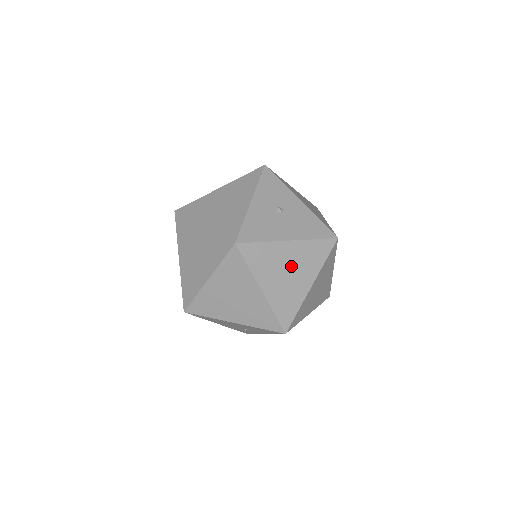
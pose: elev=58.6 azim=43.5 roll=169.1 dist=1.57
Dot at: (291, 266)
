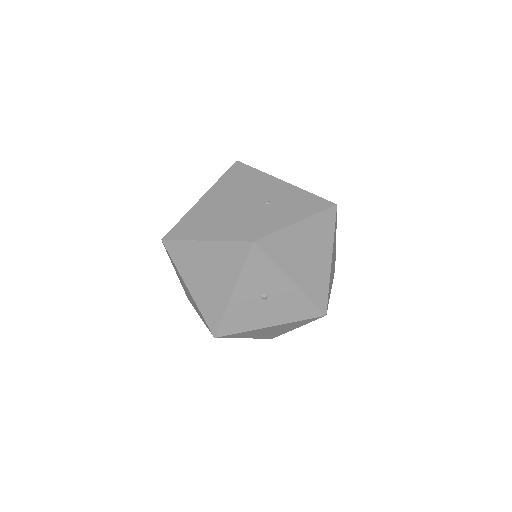
Dot at: (274, 330)
